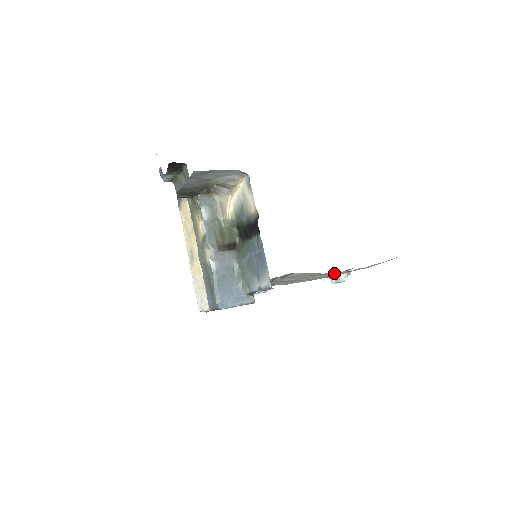
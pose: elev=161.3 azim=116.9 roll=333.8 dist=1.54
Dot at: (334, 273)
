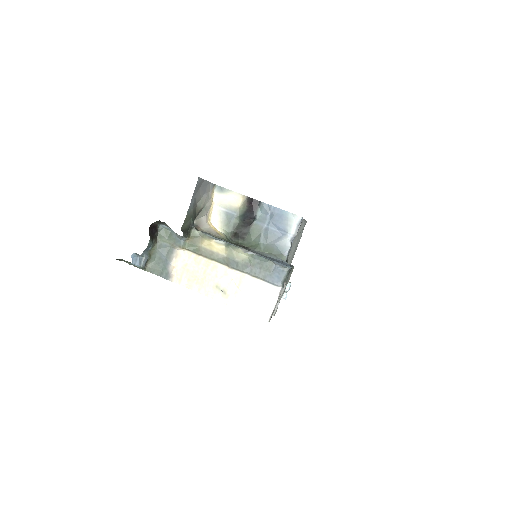
Dot at: (301, 229)
